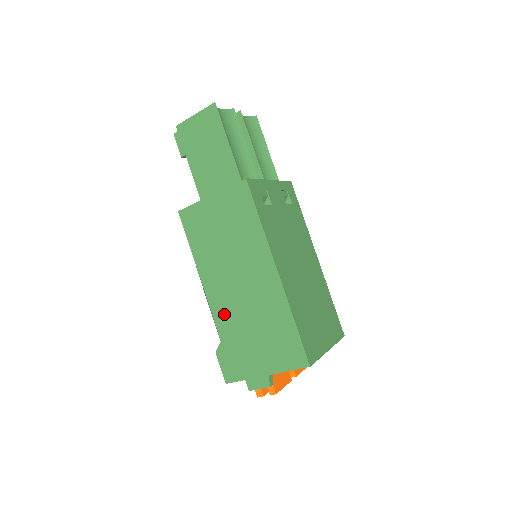
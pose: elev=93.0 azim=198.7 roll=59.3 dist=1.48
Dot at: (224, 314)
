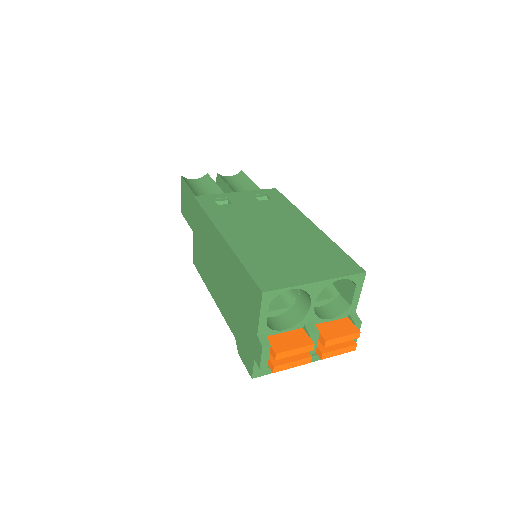
Dot at: (227, 311)
